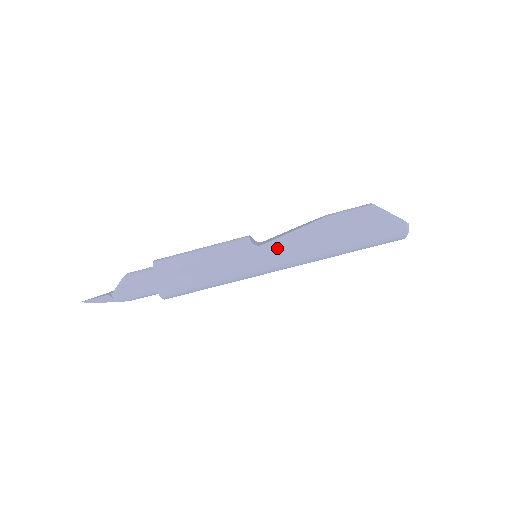
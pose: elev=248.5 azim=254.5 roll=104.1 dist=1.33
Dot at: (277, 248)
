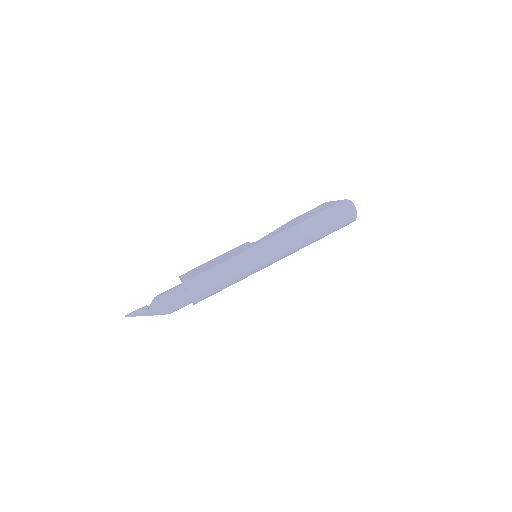
Dot at: (269, 237)
